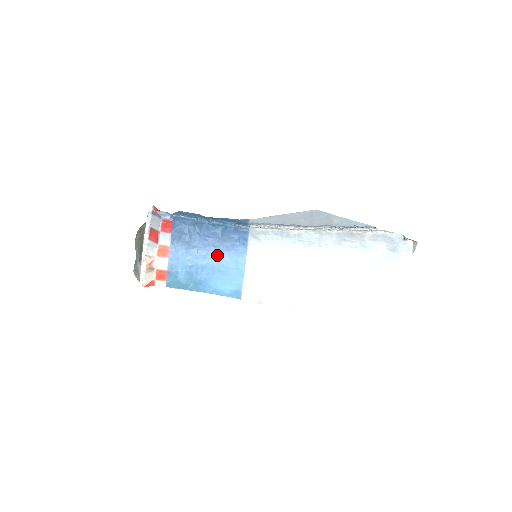
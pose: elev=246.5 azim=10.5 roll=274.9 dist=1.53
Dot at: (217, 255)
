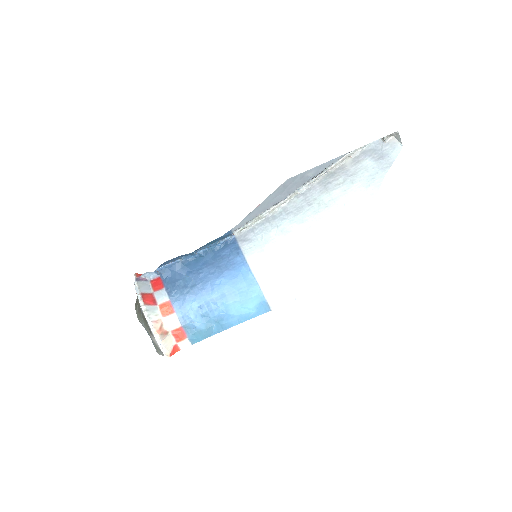
Dot at: (219, 280)
